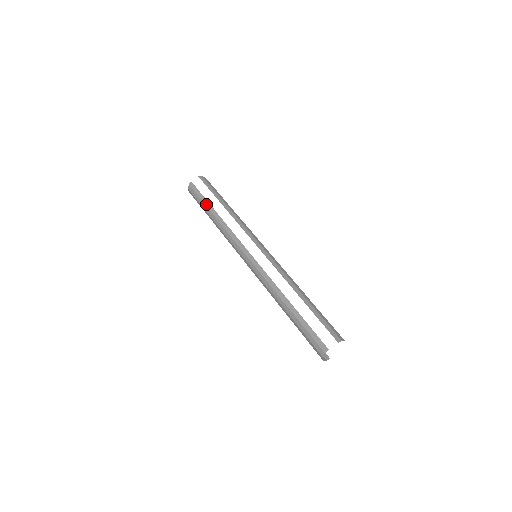
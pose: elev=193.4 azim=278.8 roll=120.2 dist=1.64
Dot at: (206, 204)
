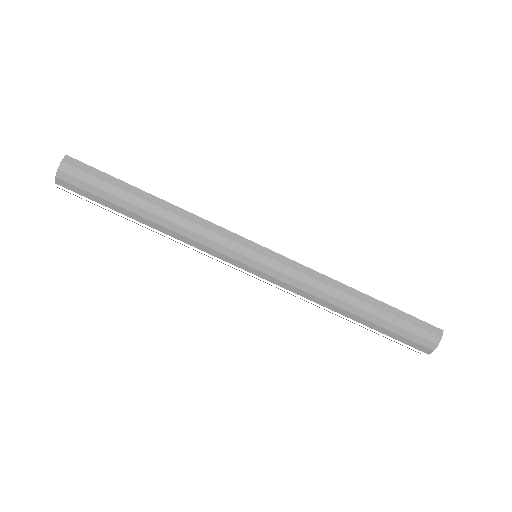
Dot at: (127, 189)
